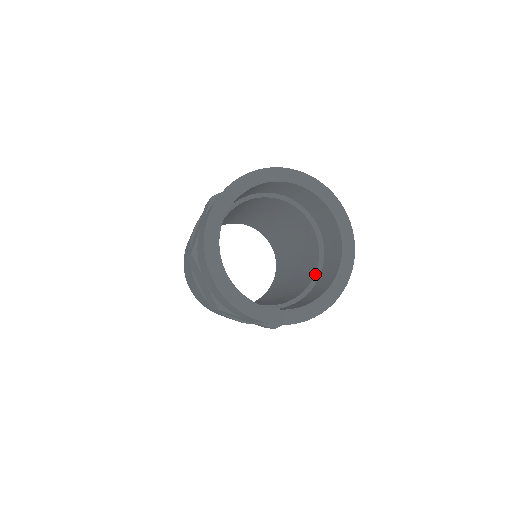
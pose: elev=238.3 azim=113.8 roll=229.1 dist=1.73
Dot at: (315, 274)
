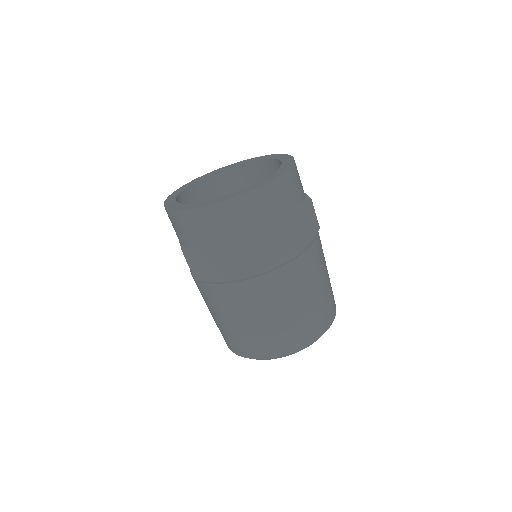
Dot at: occluded
